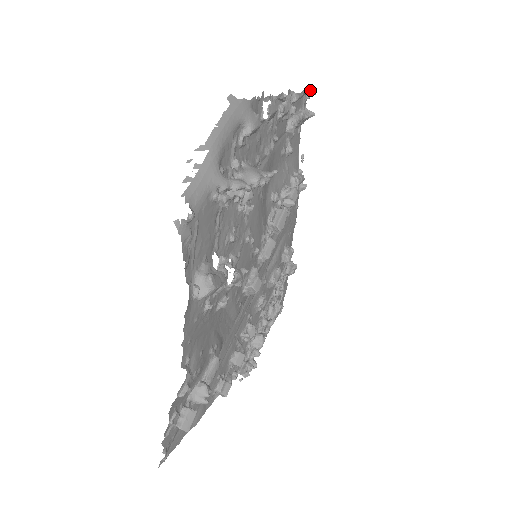
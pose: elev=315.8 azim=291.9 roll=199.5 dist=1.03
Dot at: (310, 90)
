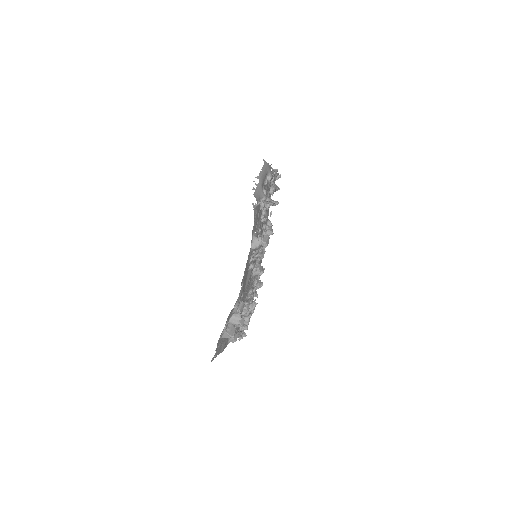
Dot at: (279, 175)
